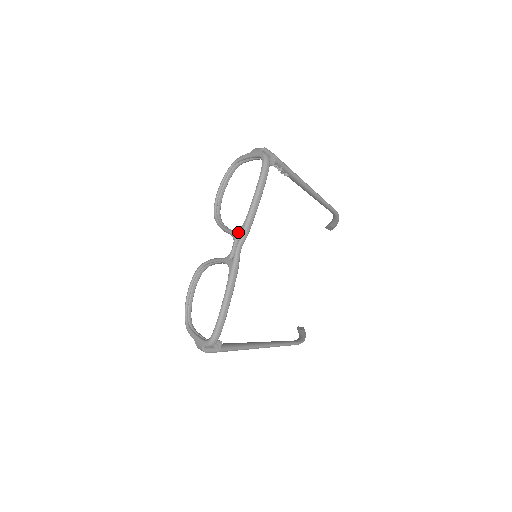
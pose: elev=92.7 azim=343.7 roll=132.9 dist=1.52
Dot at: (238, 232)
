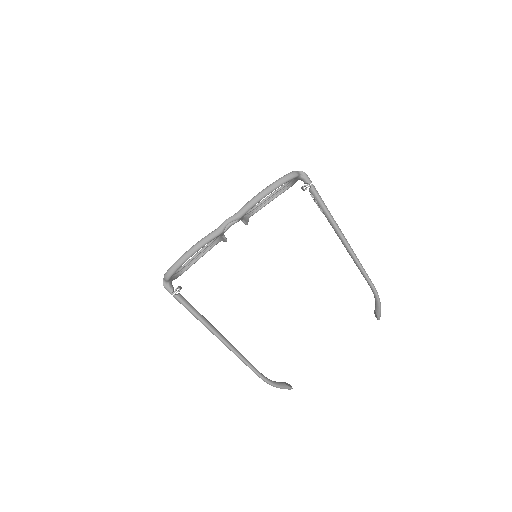
Dot at: occluded
